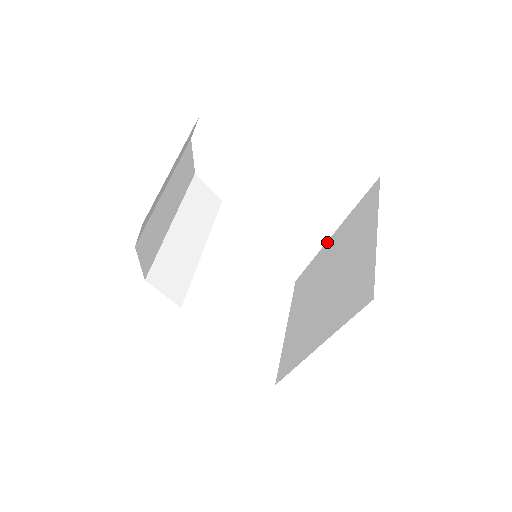
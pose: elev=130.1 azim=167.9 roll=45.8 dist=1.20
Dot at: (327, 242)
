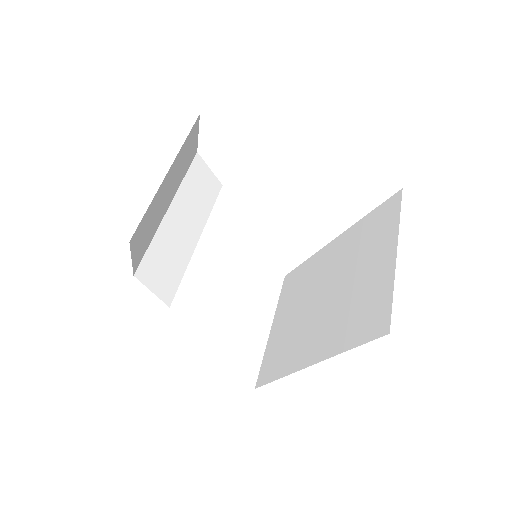
Dot at: (328, 244)
